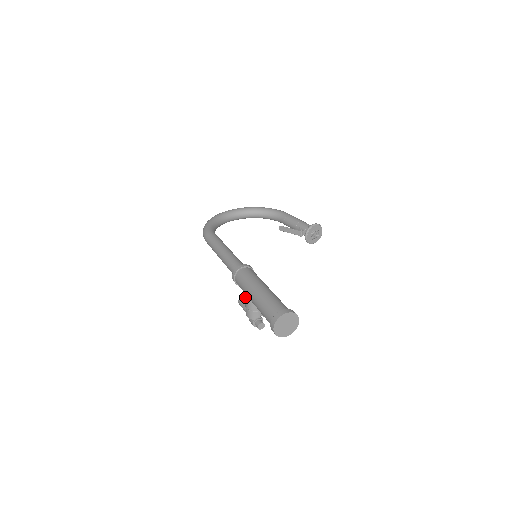
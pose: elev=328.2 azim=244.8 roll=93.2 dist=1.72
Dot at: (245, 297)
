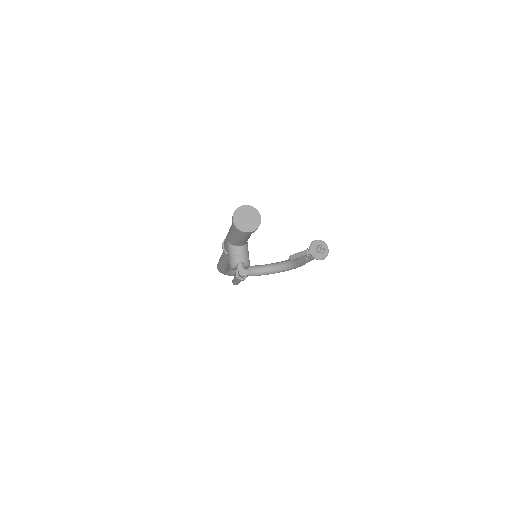
Dot at: (227, 246)
